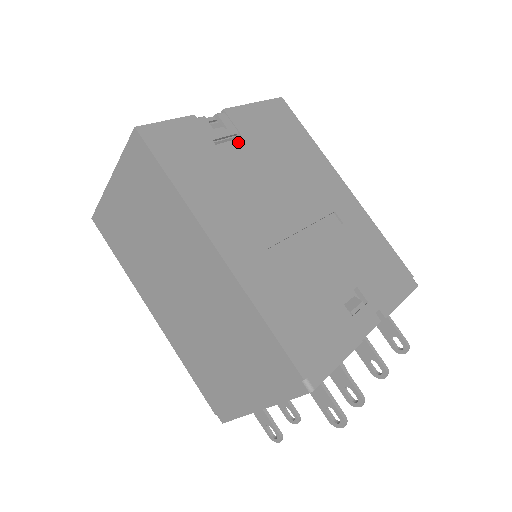
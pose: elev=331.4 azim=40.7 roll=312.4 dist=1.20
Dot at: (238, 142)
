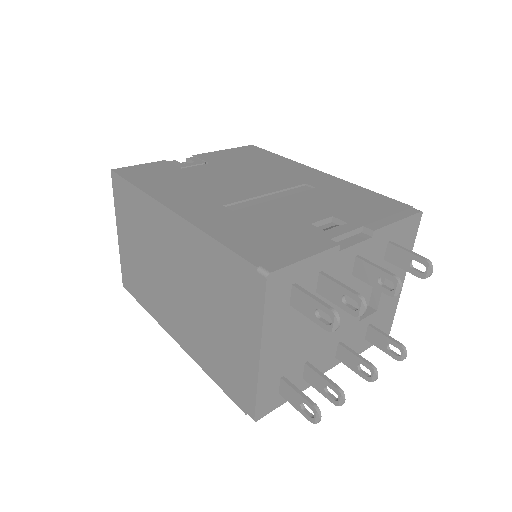
Dot at: (204, 165)
